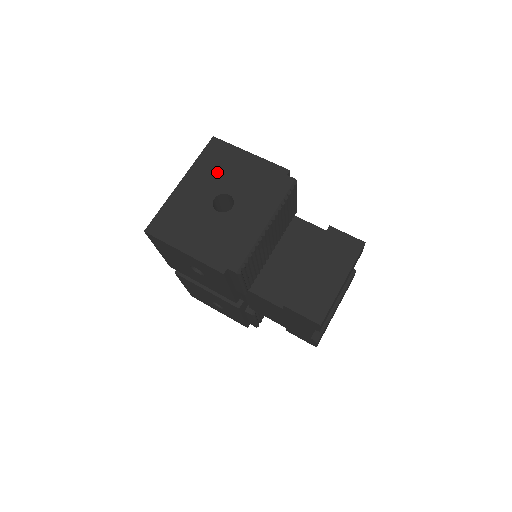
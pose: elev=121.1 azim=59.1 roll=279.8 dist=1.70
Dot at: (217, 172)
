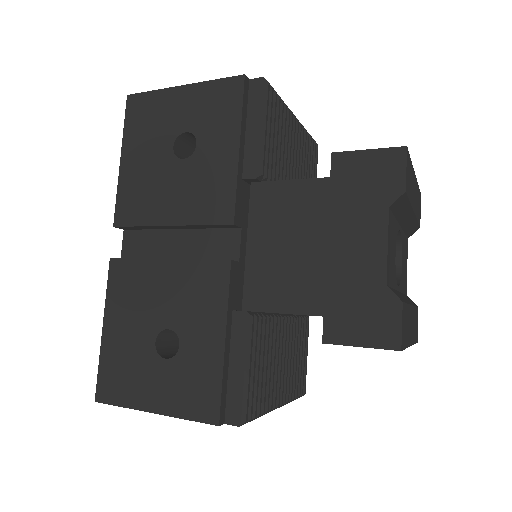
Dot at: occluded
